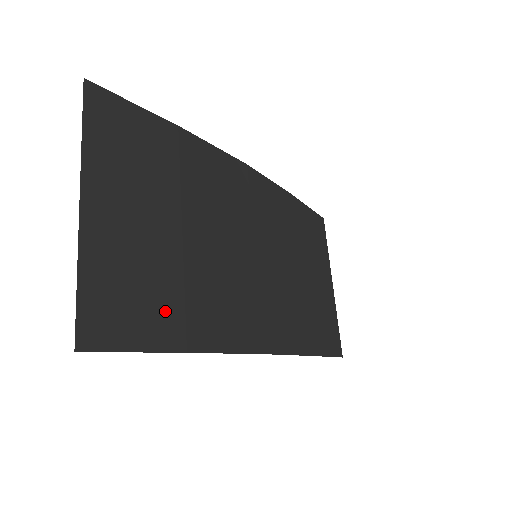
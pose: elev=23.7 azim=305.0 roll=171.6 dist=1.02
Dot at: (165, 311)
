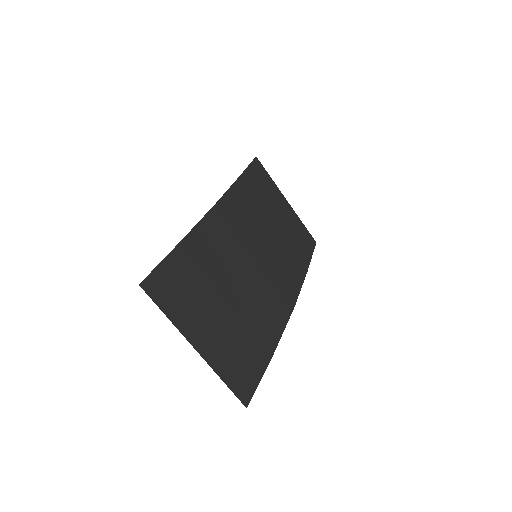
Dot at: (255, 349)
